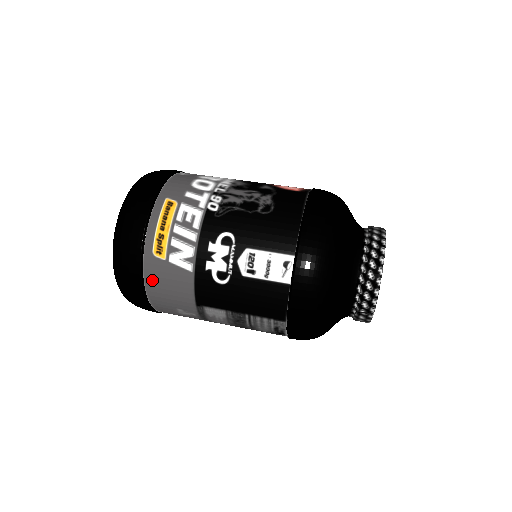
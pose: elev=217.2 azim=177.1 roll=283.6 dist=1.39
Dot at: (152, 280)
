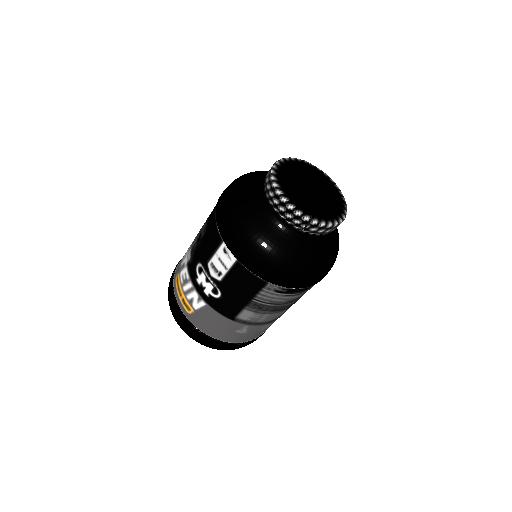
Dot at: (203, 328)
